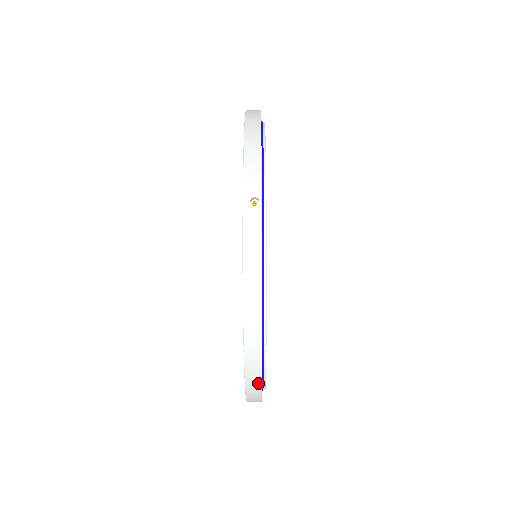
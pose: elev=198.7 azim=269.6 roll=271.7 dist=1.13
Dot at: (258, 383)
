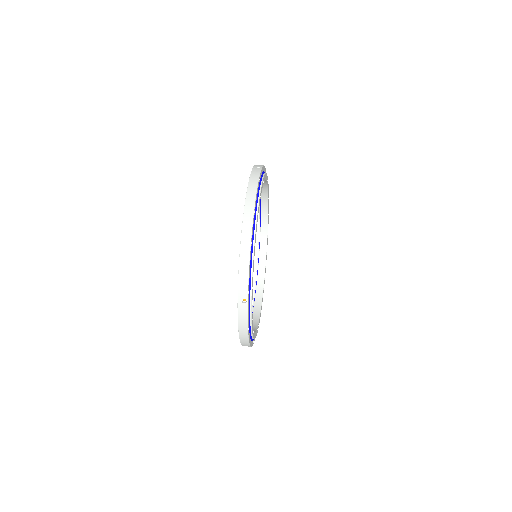
Dot at: occluded
